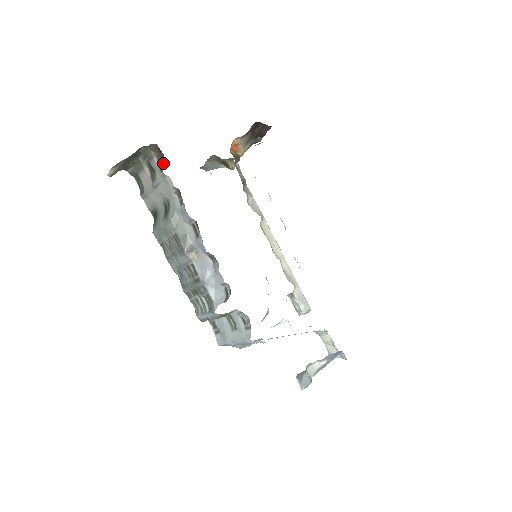
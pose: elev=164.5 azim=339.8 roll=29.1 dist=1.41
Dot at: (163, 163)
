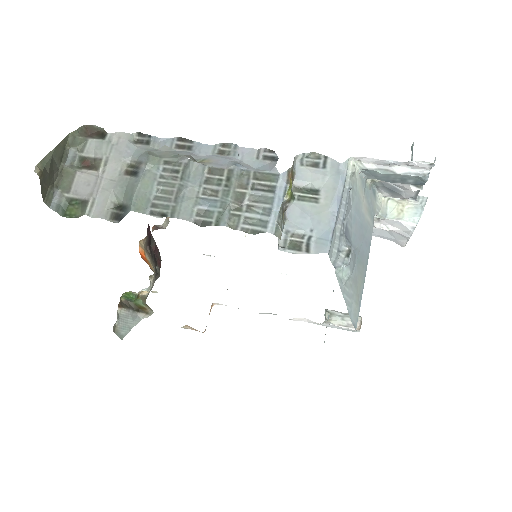
Dot at: (103, 130)
